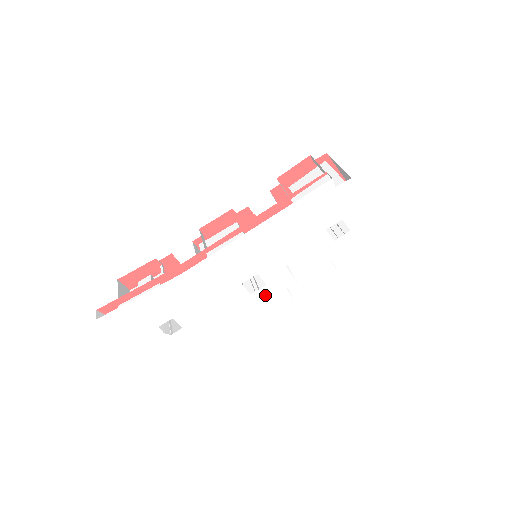
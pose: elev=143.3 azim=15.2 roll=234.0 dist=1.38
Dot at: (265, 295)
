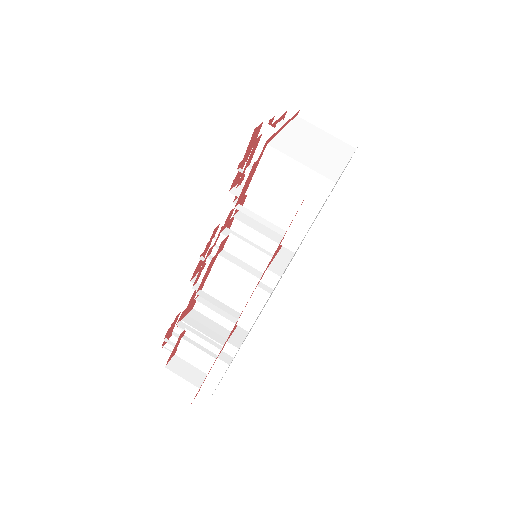
Dot at: occluded
